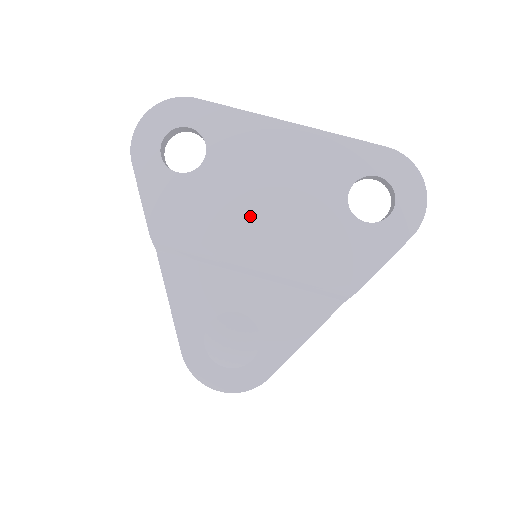
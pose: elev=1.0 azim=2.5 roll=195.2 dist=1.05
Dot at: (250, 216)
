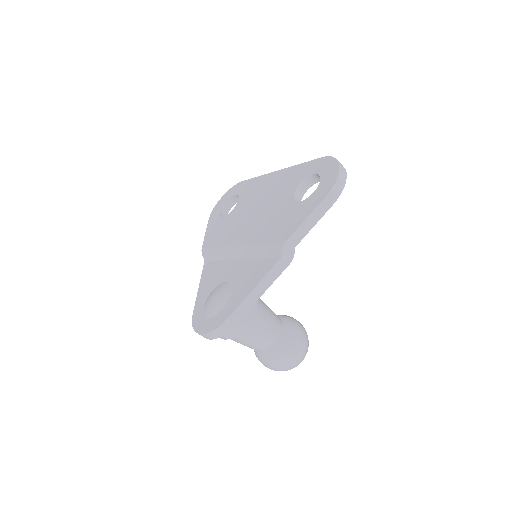
Dot at: (245, 224)
